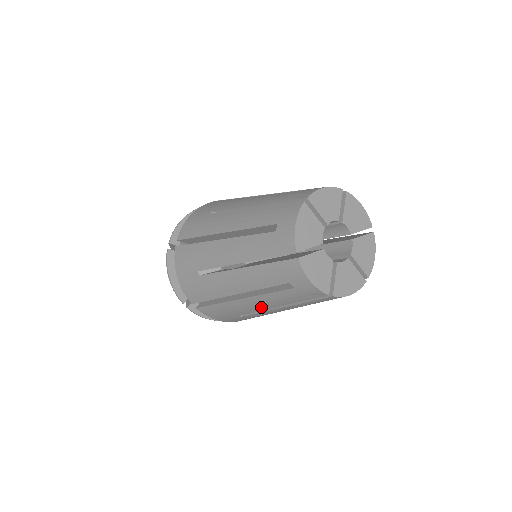
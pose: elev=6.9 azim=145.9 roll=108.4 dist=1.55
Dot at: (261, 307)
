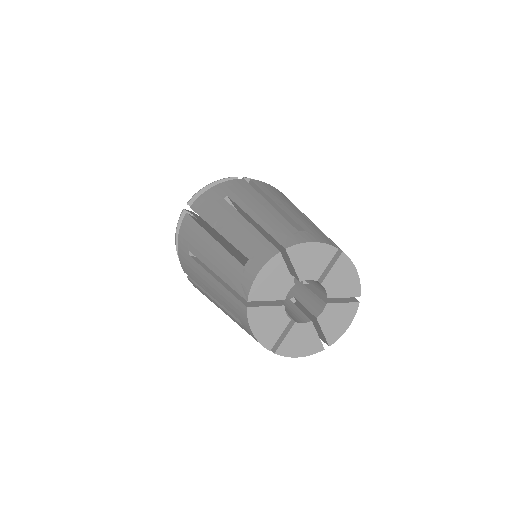
Dot at: occluded
